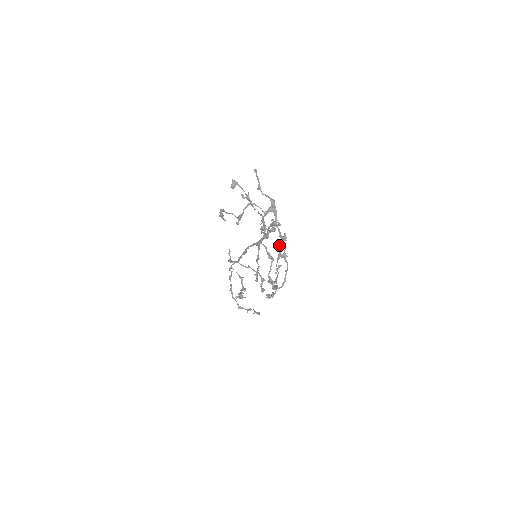
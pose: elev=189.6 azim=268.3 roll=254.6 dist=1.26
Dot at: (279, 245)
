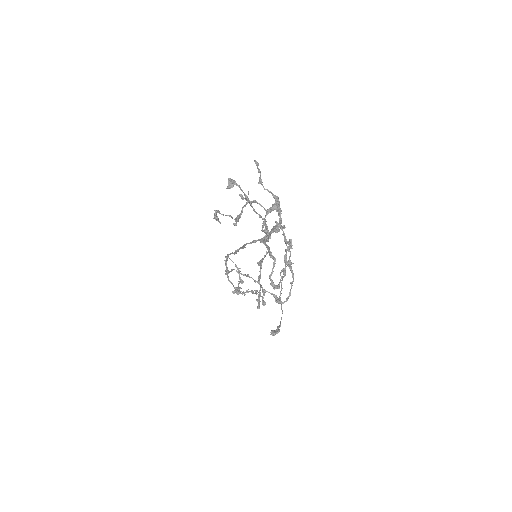
Dot at: (284, 258)
